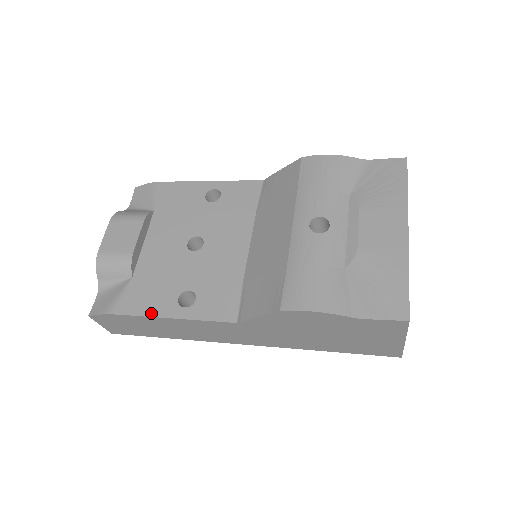
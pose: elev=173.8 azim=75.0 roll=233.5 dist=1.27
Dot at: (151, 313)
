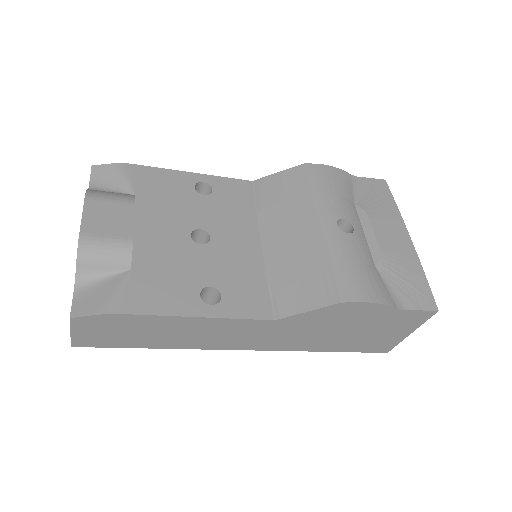
Dot at: (171, 311)
